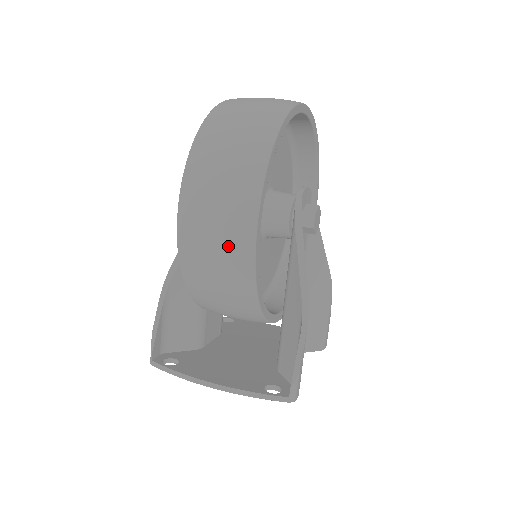
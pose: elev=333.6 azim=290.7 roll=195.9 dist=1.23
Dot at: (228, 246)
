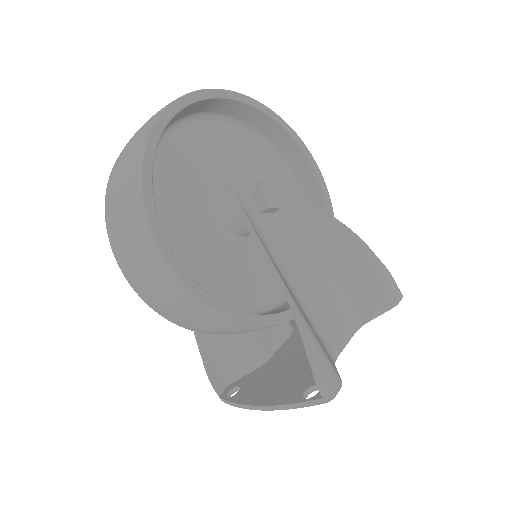
Dot at: (166, 290)
